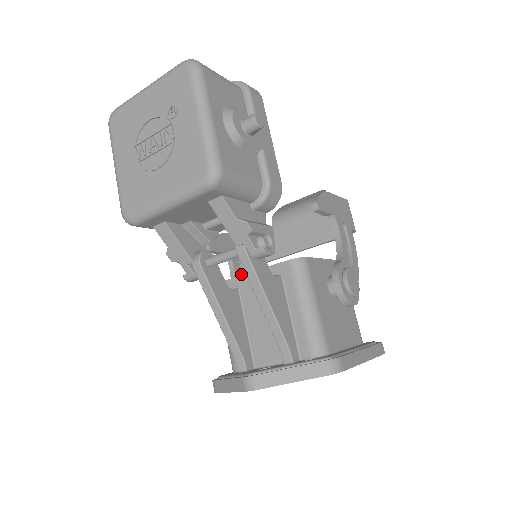
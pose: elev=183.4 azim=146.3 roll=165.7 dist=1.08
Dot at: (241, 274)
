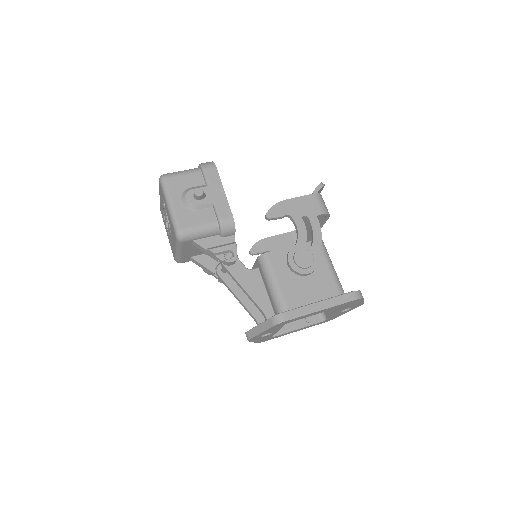
Dot at: occluded
